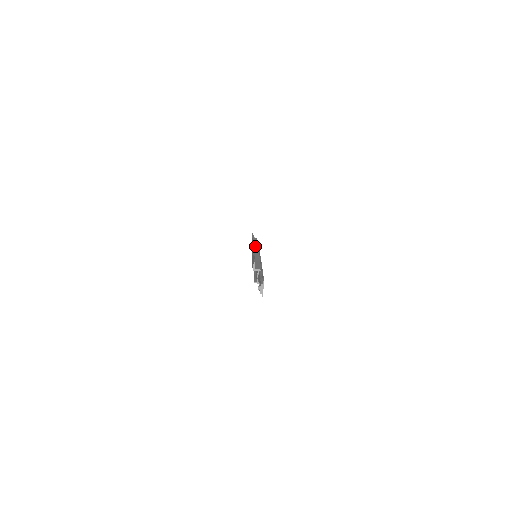
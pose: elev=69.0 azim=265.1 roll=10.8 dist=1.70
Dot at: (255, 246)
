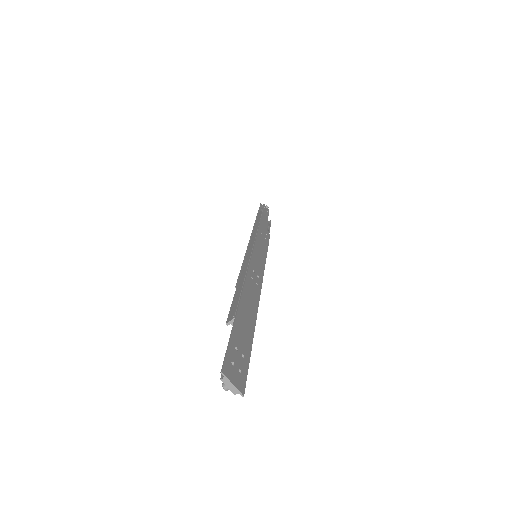
Dot at: (251, 237)
